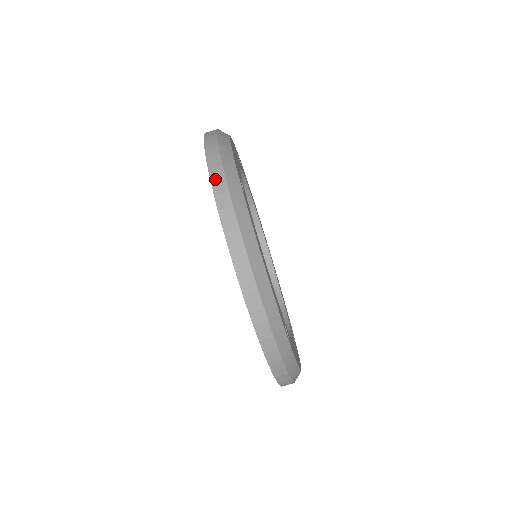
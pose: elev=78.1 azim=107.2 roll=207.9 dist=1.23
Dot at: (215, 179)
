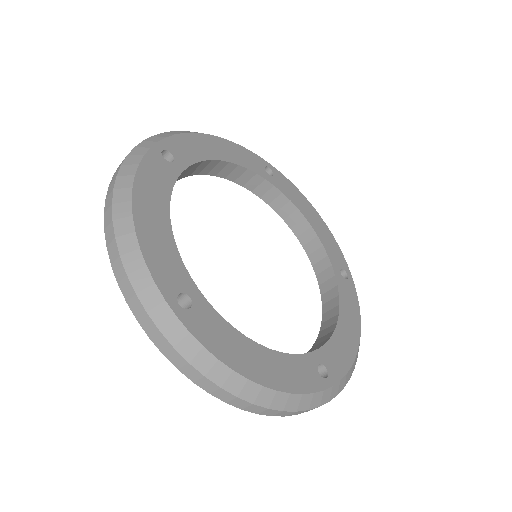
Dot at: (151, 335)
